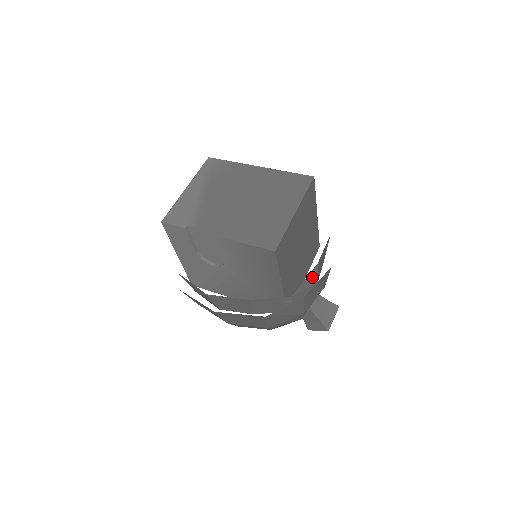
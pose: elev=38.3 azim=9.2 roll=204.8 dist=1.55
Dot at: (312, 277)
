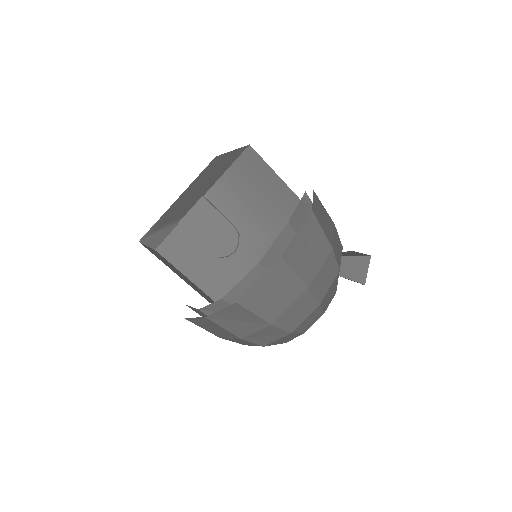
Dot at: occluded
